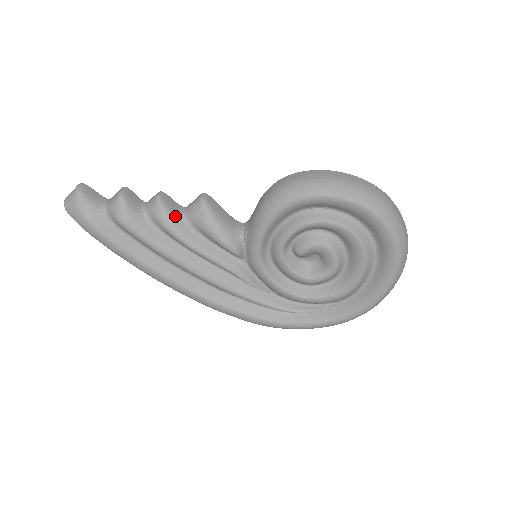
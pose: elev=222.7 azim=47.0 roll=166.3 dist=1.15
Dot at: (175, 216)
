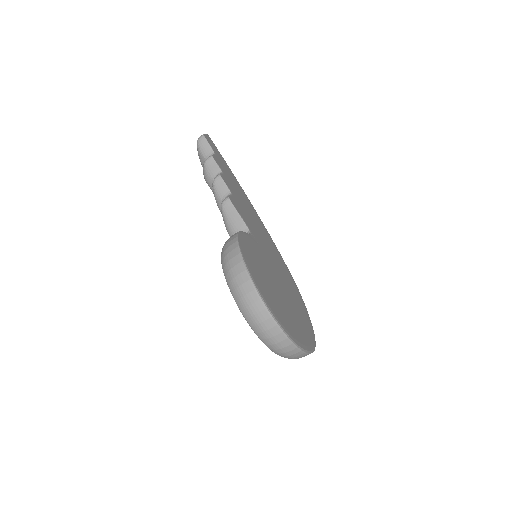
Dot at: (219, 198)
